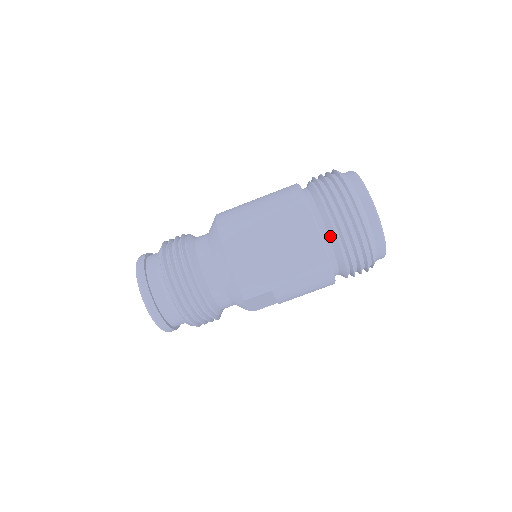
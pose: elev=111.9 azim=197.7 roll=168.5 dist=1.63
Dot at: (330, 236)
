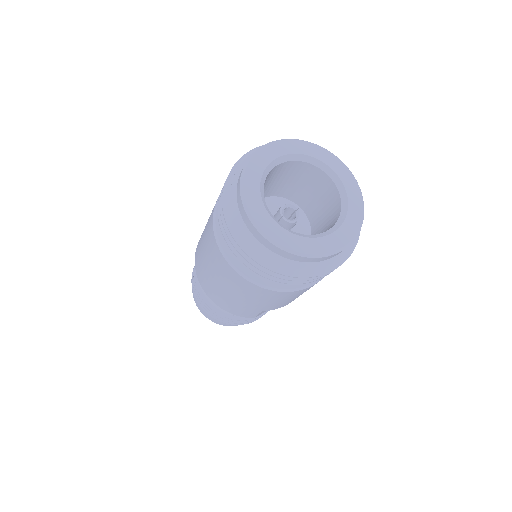
Dot at: occluded
